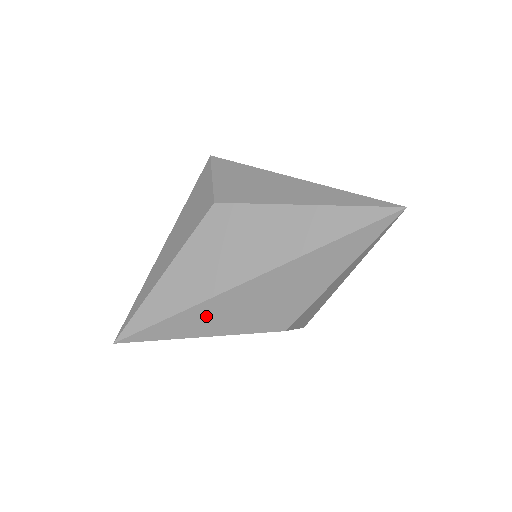
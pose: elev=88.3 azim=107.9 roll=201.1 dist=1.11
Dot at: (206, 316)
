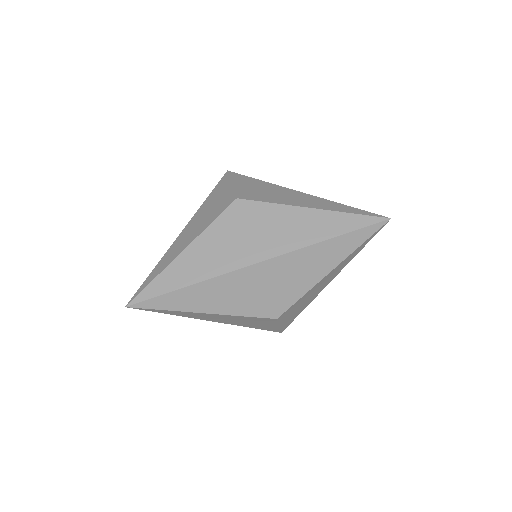
Dot at: (215, 292)
